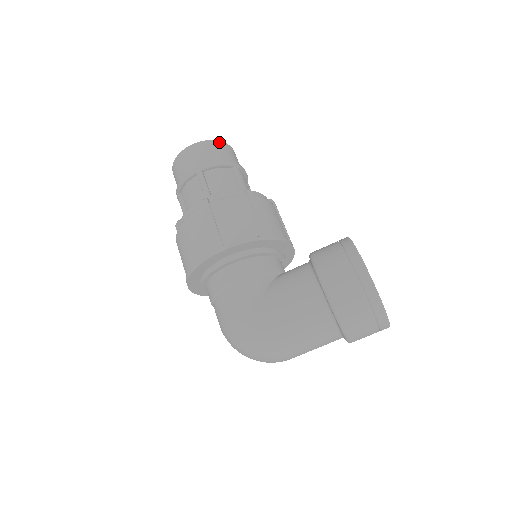
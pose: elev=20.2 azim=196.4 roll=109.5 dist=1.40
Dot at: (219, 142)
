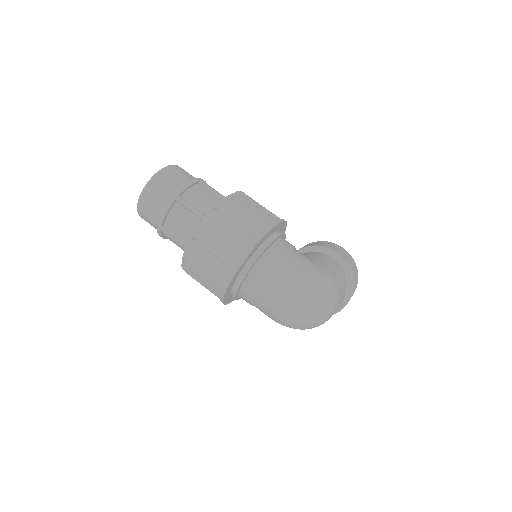
Dot at: occluded
